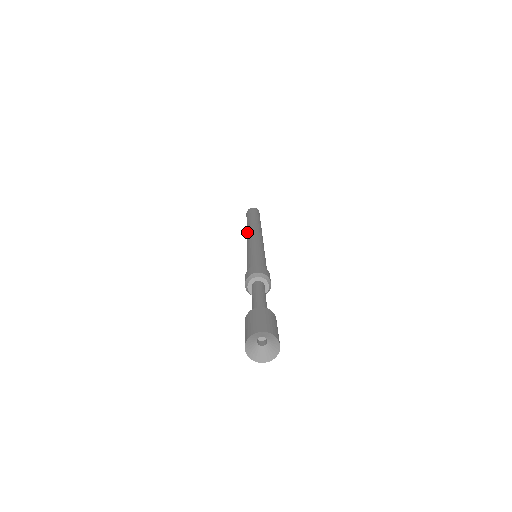
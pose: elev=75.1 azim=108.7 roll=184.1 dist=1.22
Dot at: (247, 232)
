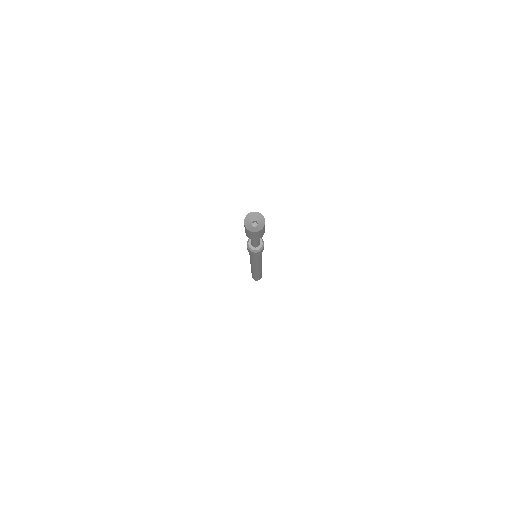
Dot at: occluded
